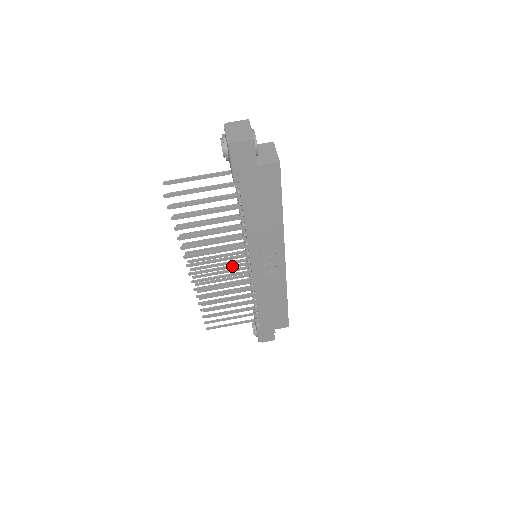
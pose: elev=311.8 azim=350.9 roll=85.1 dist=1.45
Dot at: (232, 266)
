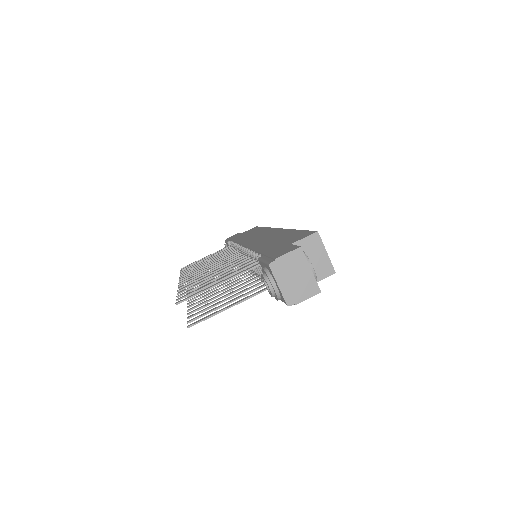
Dot at: occluded
